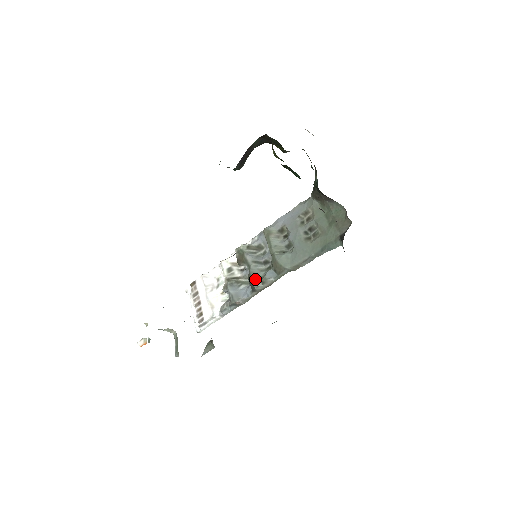
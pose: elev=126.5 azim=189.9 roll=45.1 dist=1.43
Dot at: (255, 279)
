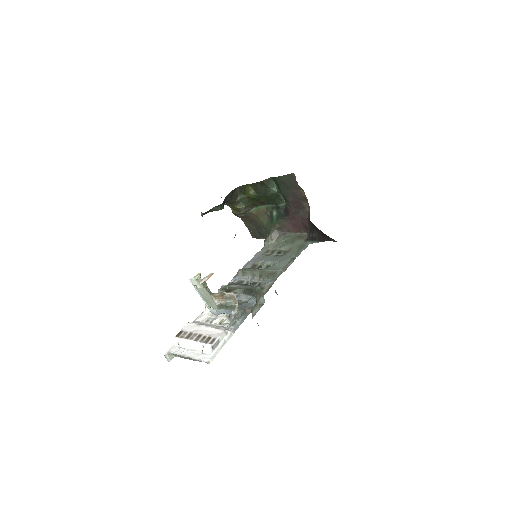
Dot at: occluded
